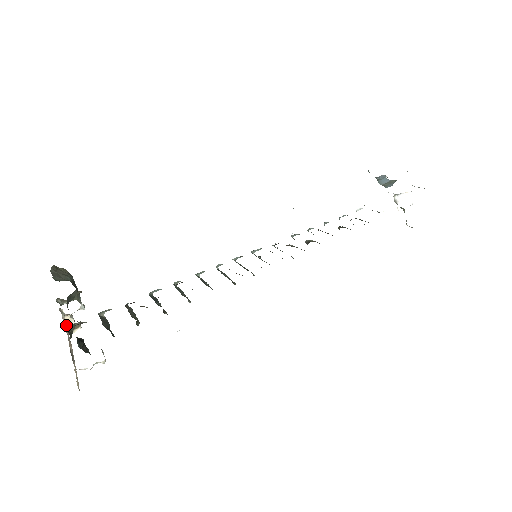
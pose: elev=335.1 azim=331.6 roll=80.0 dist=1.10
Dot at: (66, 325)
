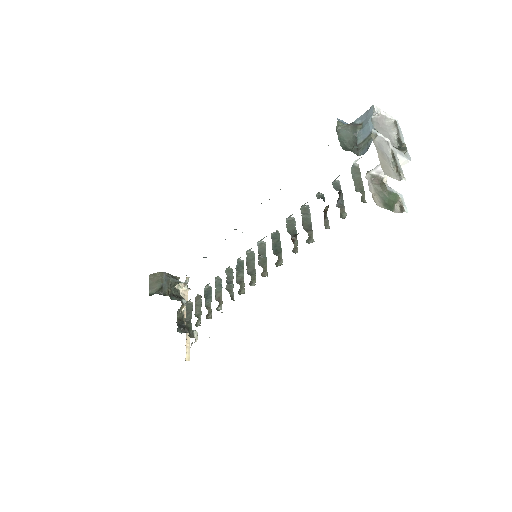
Dot at: (185, 292)
